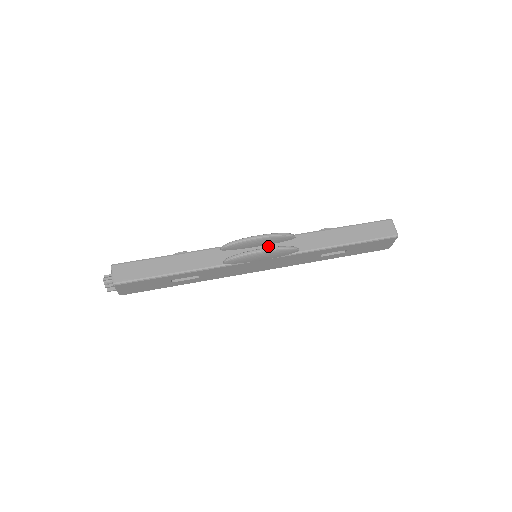
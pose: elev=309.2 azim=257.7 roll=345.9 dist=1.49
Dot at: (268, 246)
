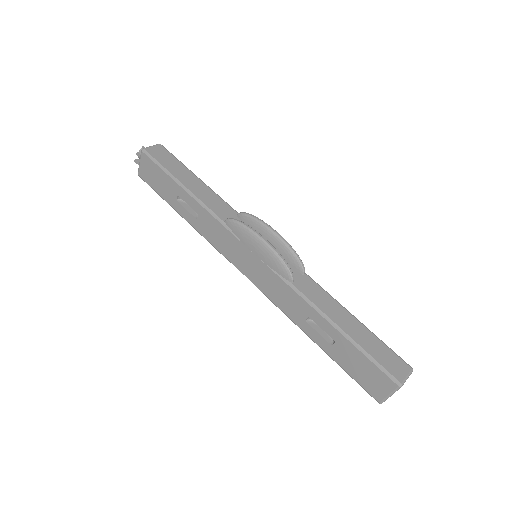
Dot at: occluded
